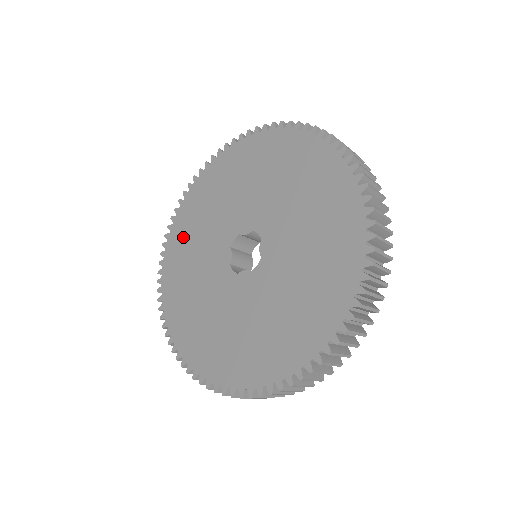
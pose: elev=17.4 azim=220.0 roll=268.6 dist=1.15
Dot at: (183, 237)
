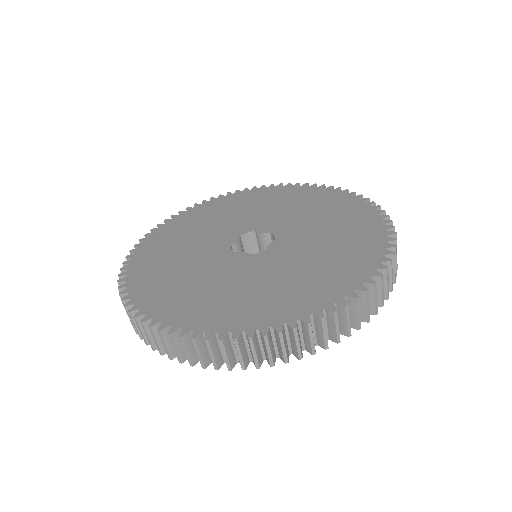
Dot at: (197, 217)
